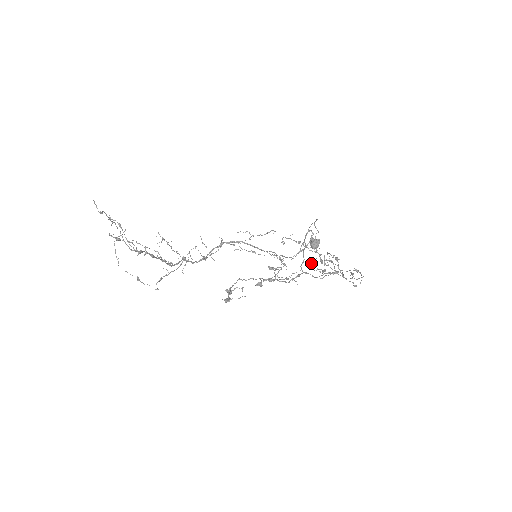
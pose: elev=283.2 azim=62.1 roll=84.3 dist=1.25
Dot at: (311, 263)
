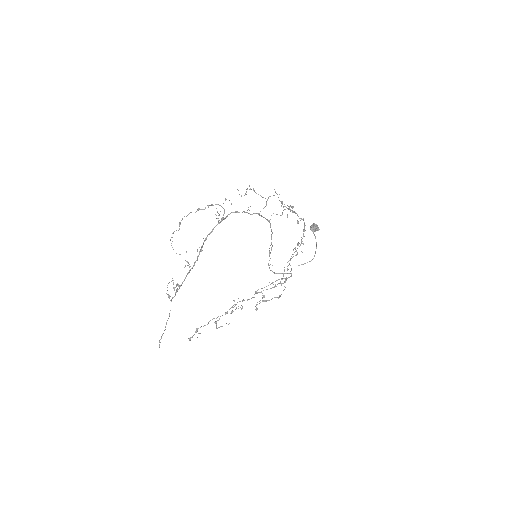
Dot at: (256, 308)
